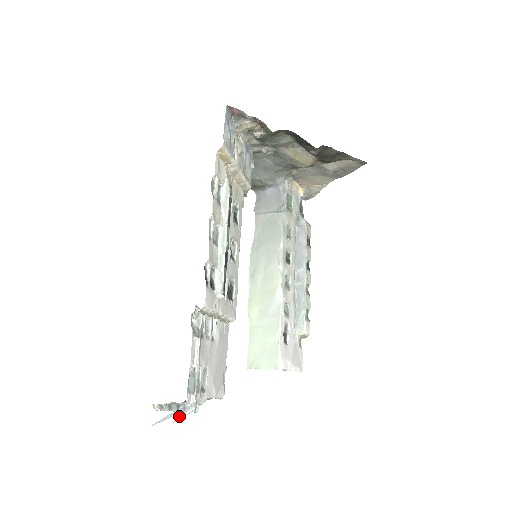
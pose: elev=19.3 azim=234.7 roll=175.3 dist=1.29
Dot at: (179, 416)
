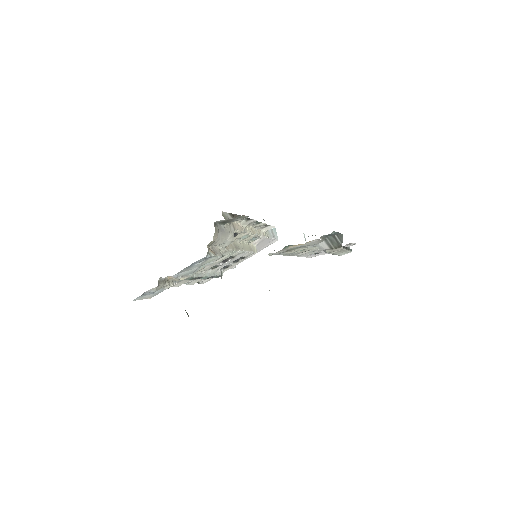
Dot at: occluded
